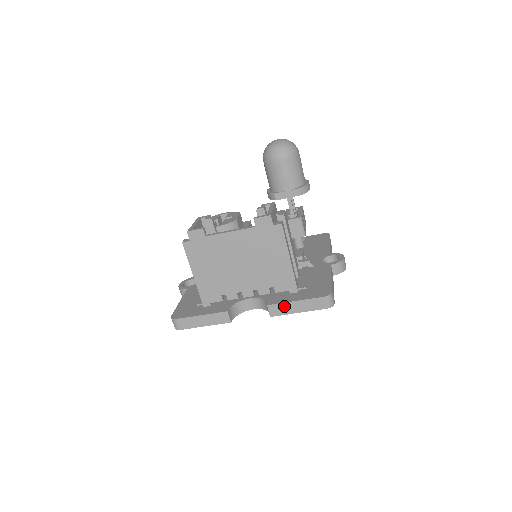
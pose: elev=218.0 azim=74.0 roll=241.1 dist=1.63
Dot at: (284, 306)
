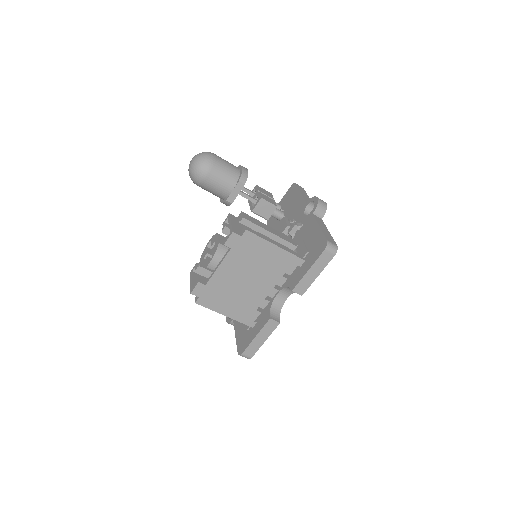
Dot at: (304, 281)
